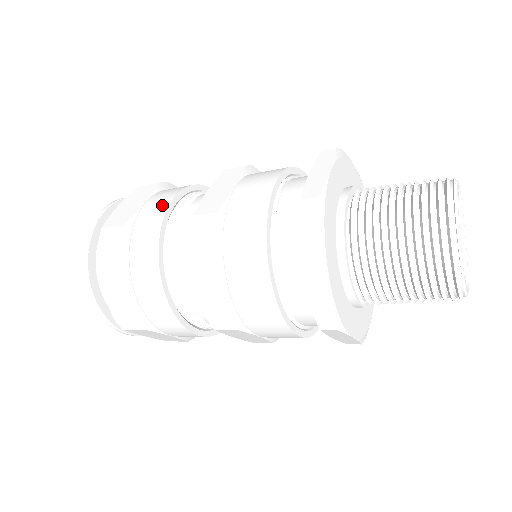
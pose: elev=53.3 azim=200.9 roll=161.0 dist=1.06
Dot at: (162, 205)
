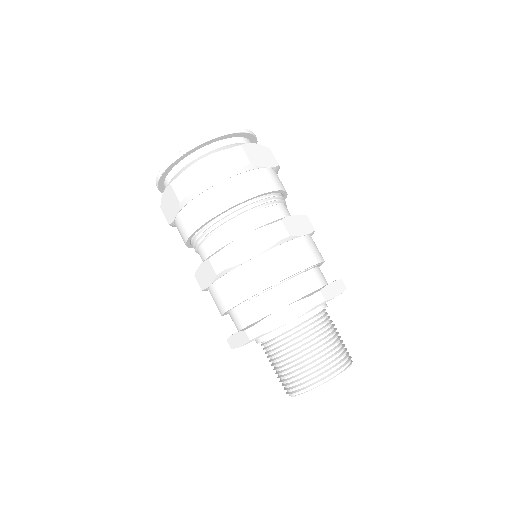
Dot at: (218, 206)
